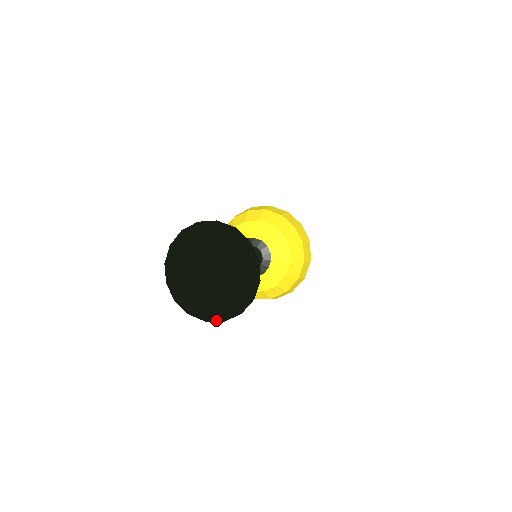
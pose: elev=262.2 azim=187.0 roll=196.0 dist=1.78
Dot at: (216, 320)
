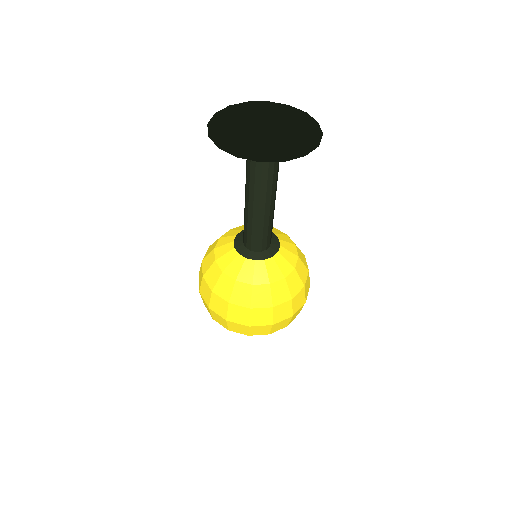
Dot at: (274, 161)
